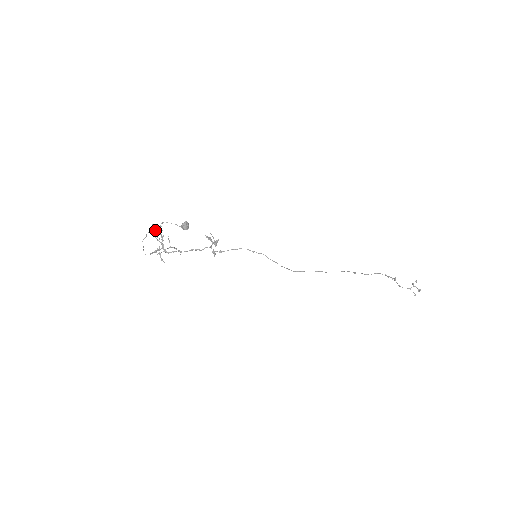
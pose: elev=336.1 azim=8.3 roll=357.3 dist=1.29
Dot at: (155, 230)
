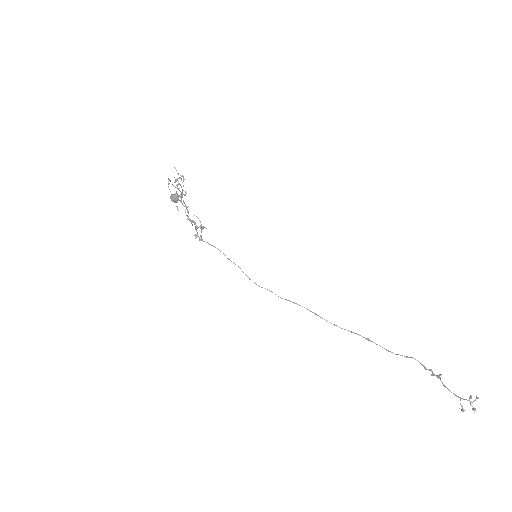
Dot at: occluded
